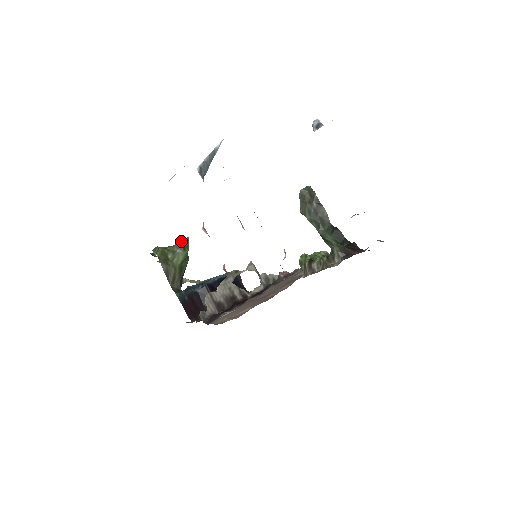
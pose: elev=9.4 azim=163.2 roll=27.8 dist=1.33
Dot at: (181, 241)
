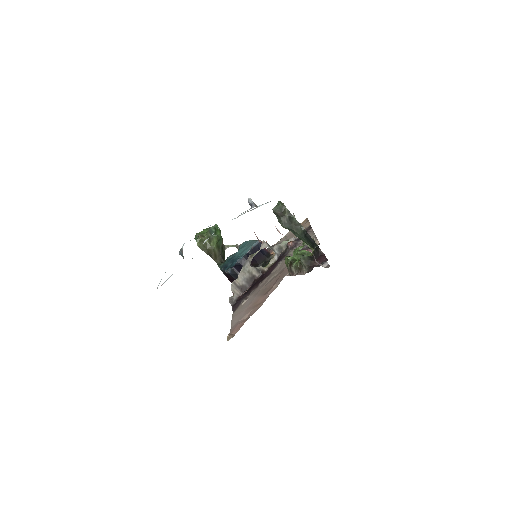
Dot at: (211, 230)
